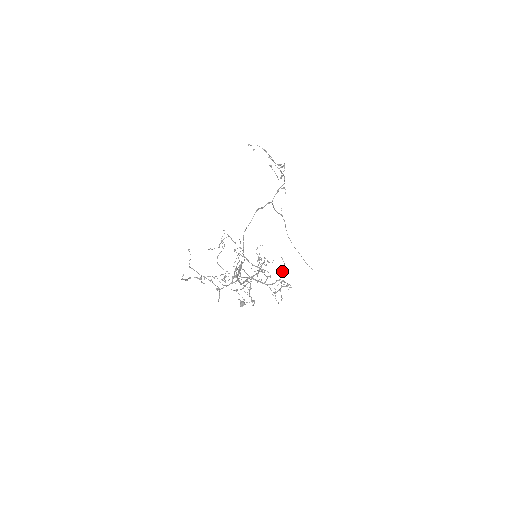
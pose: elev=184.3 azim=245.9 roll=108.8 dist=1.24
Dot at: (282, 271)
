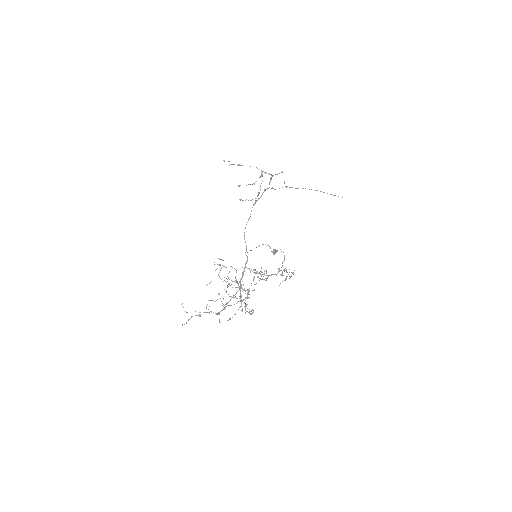
Dot at: (282, 263)
